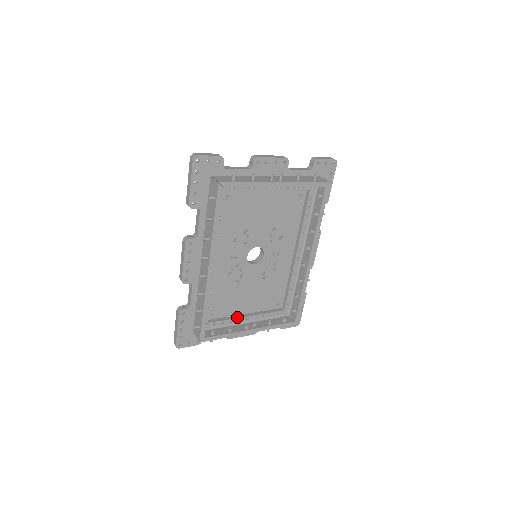
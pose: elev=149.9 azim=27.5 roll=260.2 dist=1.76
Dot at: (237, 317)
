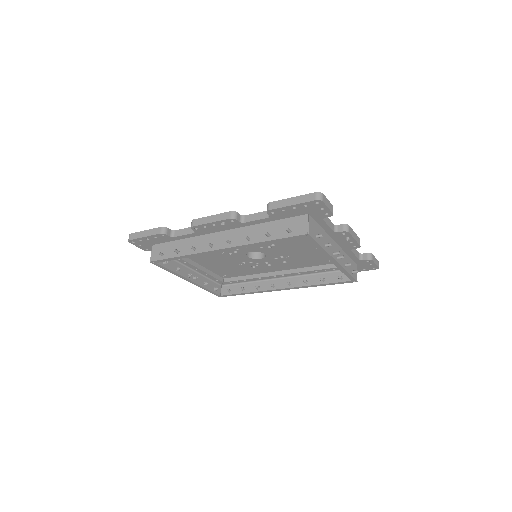
Dot at: (192, 263)
